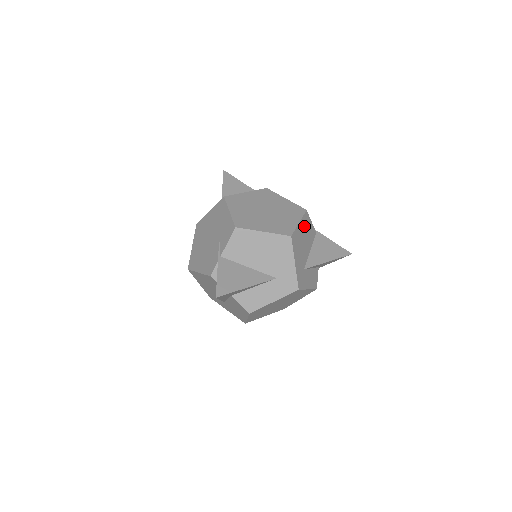
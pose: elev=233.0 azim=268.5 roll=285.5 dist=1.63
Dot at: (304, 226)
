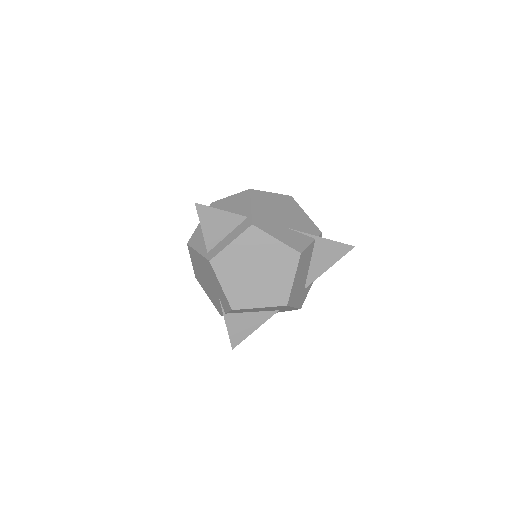
Dot at: (300, 268)
